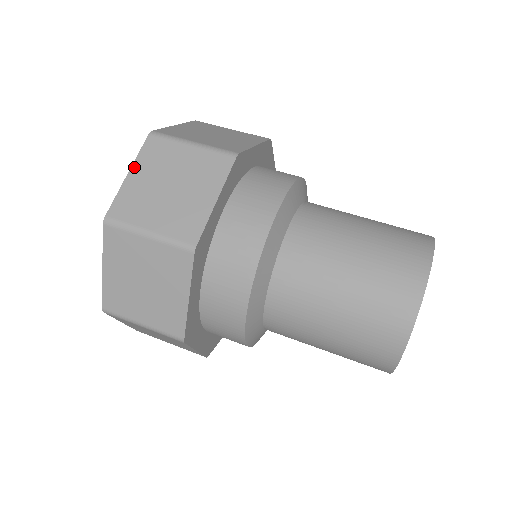
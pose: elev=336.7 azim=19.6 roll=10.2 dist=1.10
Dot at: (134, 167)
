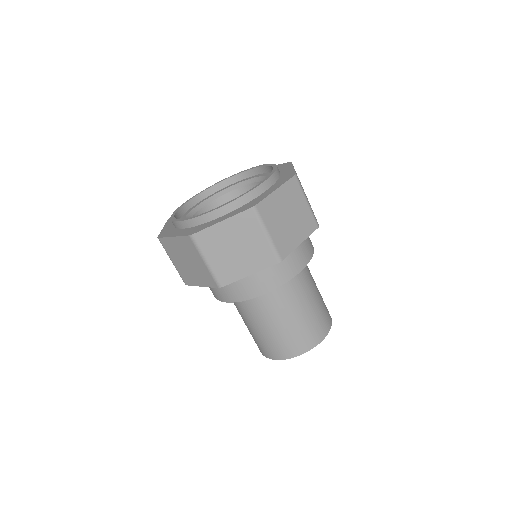
Dot at: occluded
